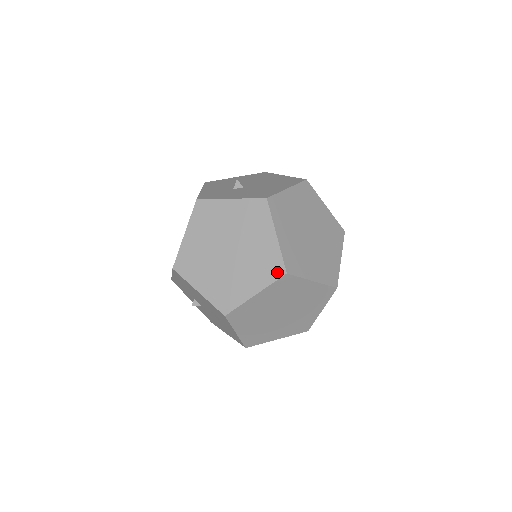
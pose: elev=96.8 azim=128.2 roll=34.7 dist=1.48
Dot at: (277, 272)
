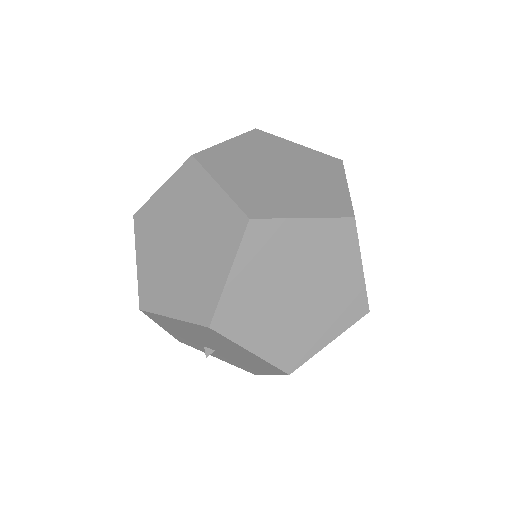
Dot at: (238, 226)
